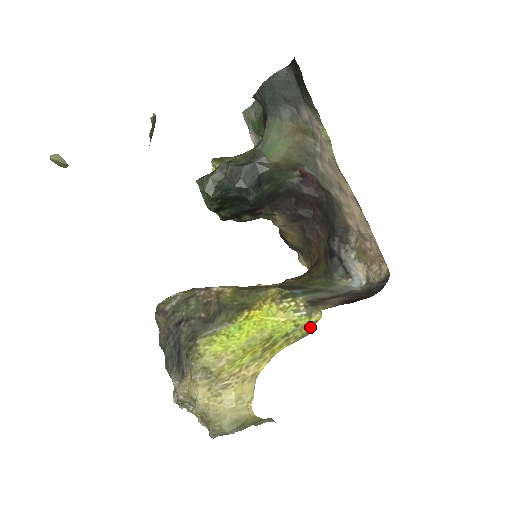
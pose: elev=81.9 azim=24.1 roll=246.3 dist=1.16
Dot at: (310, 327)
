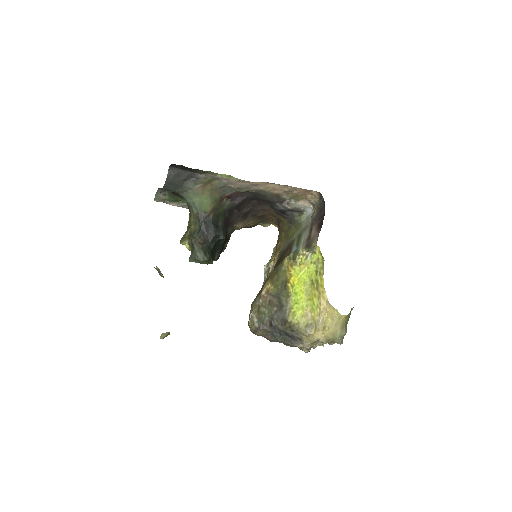
Dot at: (320, 257)
